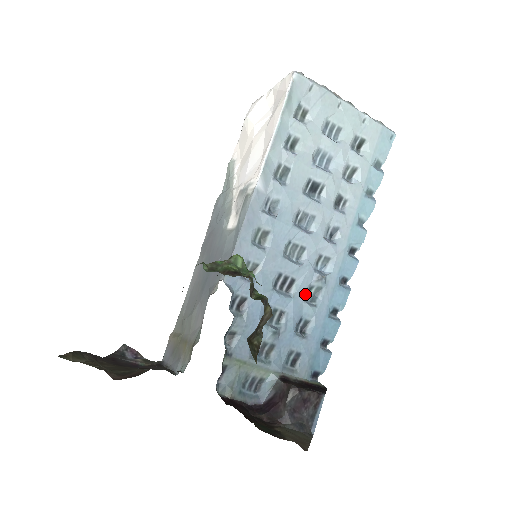
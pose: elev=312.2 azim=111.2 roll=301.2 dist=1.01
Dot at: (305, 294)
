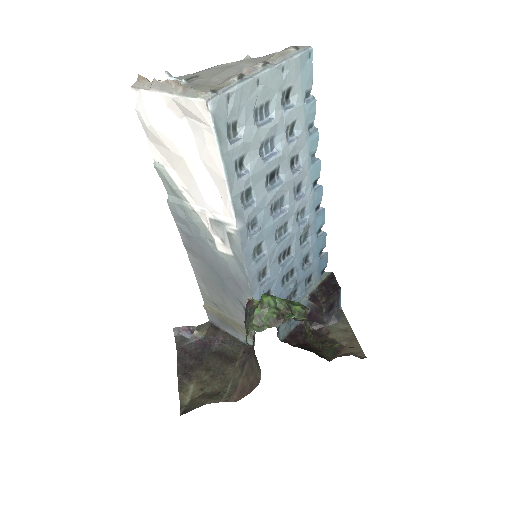
Dot at: (299, 245)
